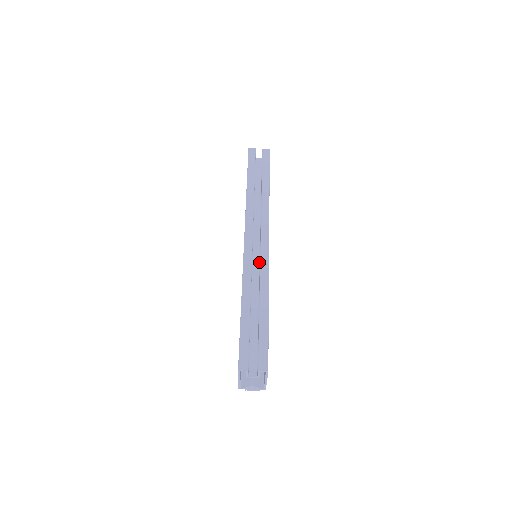
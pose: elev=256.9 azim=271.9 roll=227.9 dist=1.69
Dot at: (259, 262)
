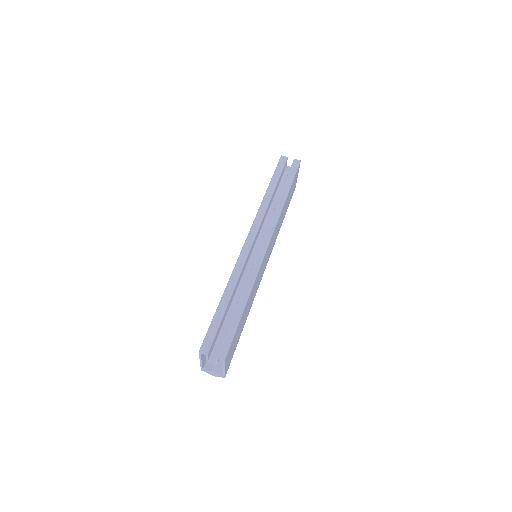
Dot at: occluded
